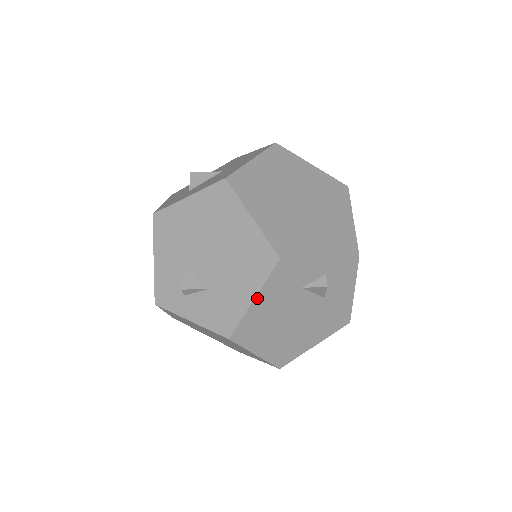
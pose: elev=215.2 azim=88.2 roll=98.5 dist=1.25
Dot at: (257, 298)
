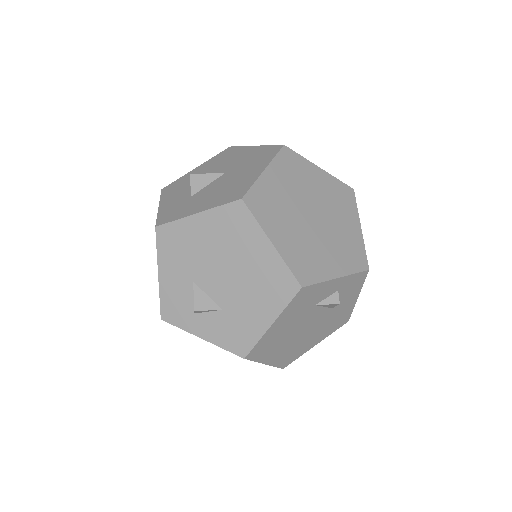
Dot at: (275, 322)
